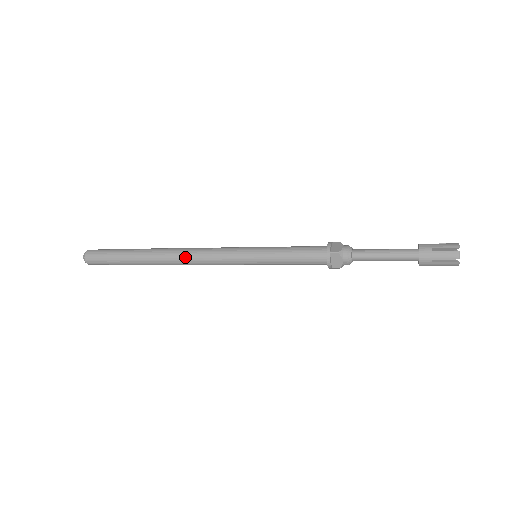
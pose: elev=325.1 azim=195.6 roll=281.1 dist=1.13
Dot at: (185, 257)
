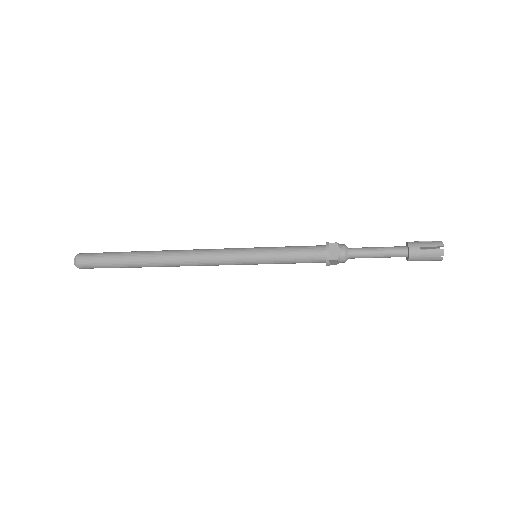
Dot at: (186, 252)
